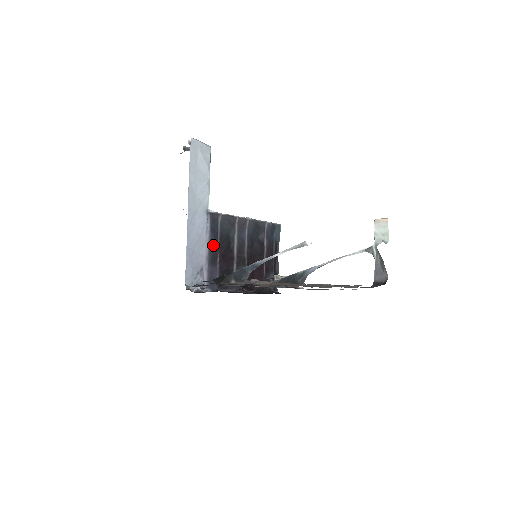
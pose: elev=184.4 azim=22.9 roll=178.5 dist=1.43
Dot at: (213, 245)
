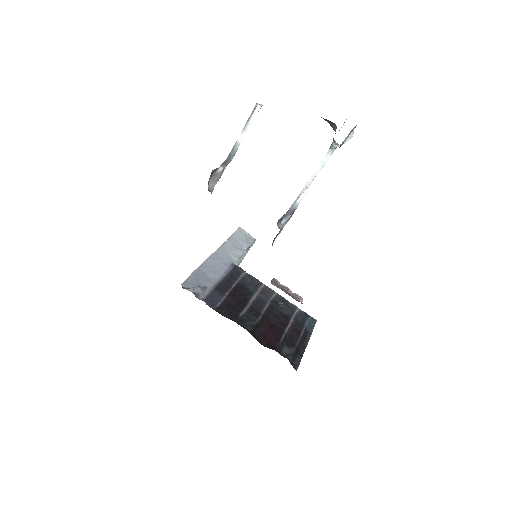
Dot at: (227, 281)
